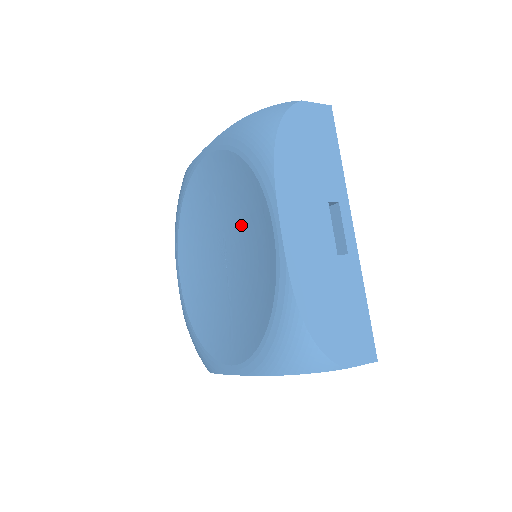
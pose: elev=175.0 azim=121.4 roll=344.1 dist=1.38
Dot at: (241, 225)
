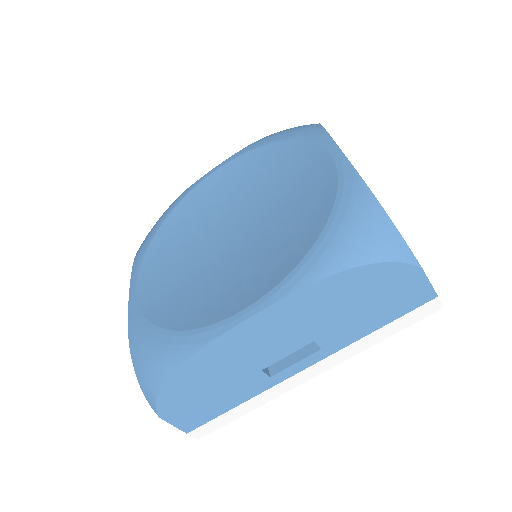
Dot at: (269, 190)
